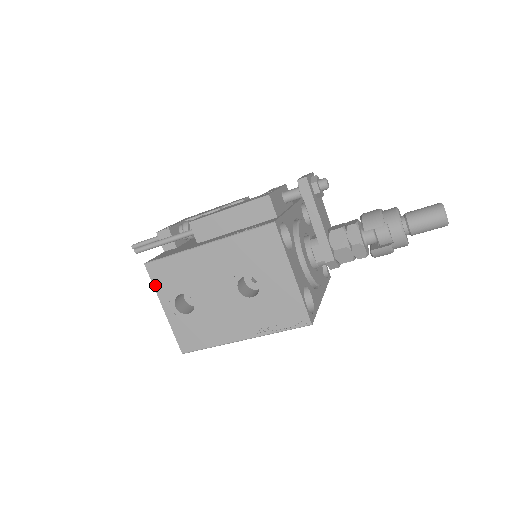
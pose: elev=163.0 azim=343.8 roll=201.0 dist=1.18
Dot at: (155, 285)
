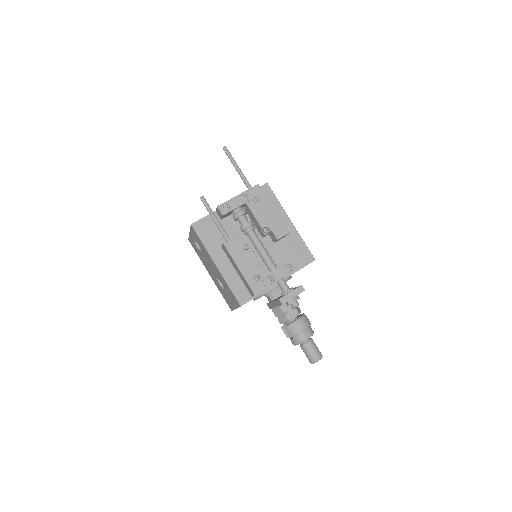
Dot at: (191, 229)
